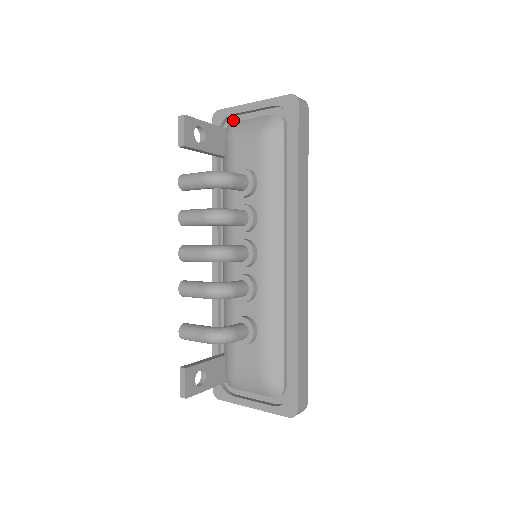
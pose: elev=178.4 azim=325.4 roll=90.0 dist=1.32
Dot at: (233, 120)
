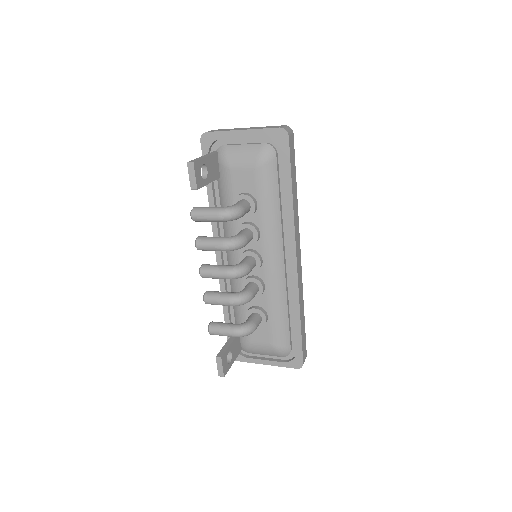
Dot at: (222, 141)
